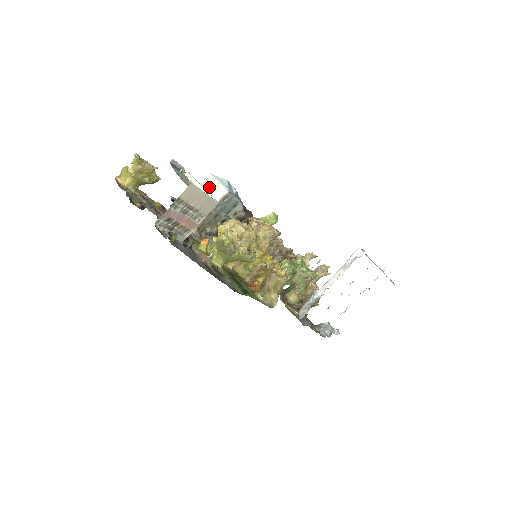
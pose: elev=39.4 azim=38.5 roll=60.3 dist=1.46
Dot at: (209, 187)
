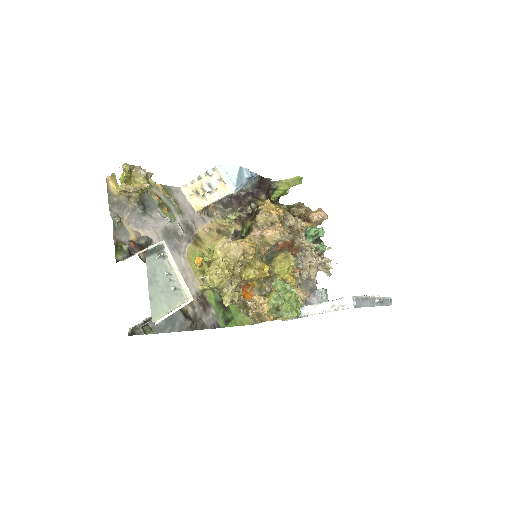
Dot at: (215, 178)
